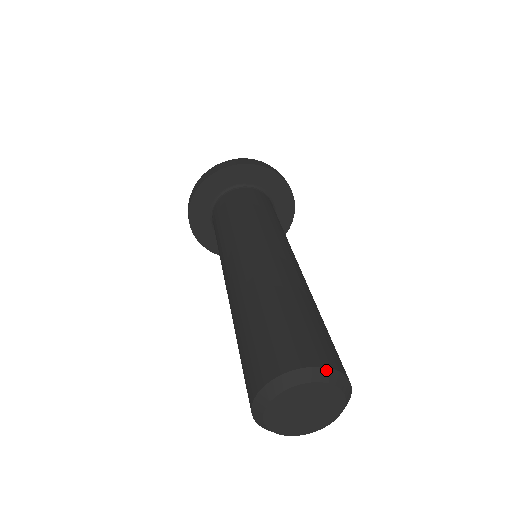
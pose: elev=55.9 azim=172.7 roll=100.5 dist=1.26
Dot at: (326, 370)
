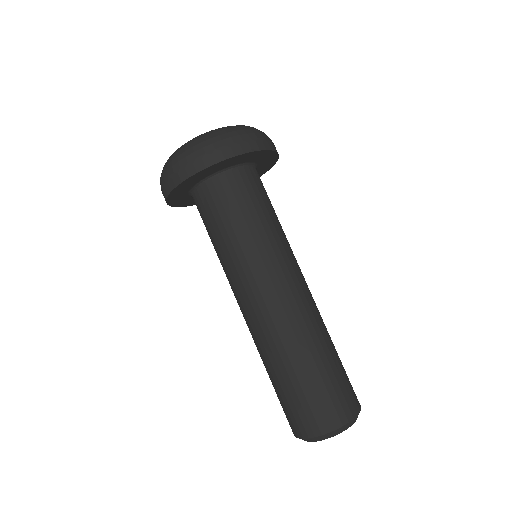
Dot at: (339, 429)
